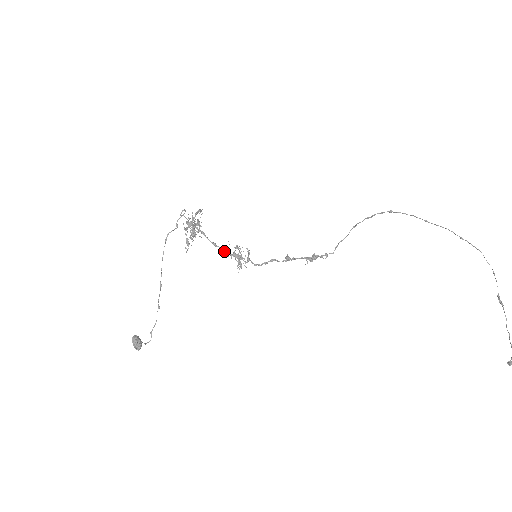
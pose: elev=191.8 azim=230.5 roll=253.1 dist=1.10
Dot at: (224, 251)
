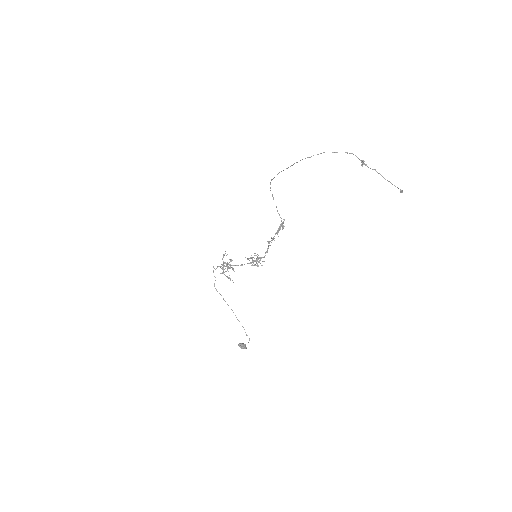
Dot at: occluded
